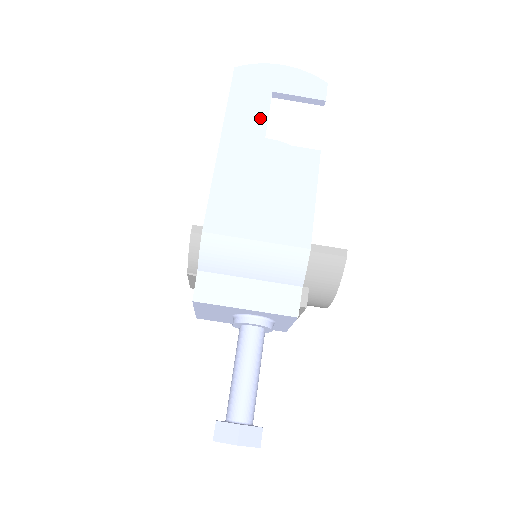
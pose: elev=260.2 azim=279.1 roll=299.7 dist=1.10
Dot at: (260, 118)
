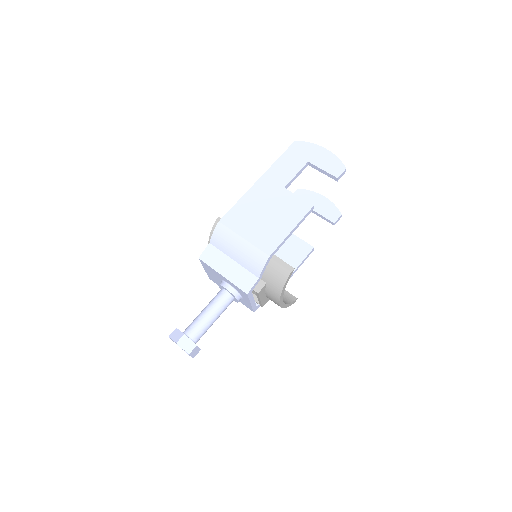
Dot at: (291, 174)
